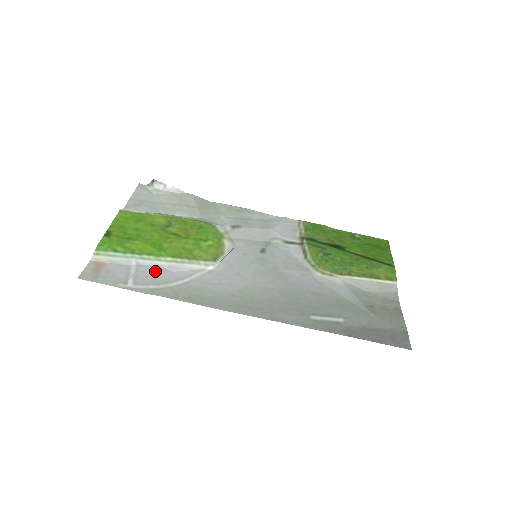
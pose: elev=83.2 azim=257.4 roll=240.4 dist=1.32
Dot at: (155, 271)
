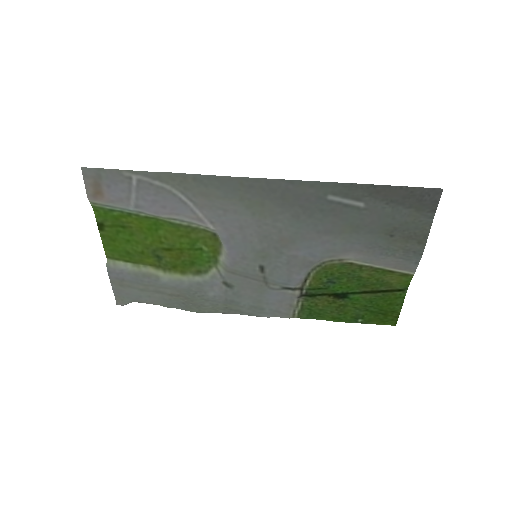
Dot at: (156, 204)
